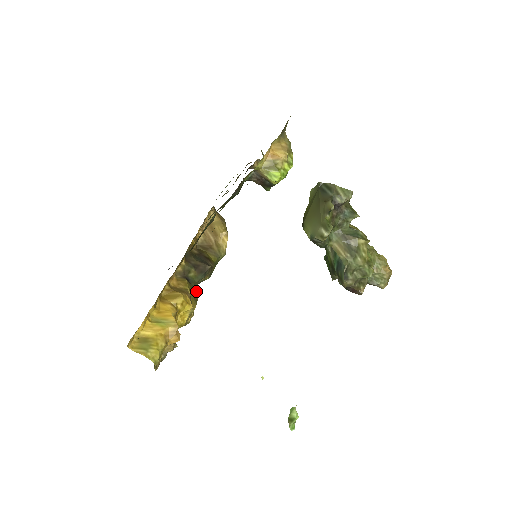
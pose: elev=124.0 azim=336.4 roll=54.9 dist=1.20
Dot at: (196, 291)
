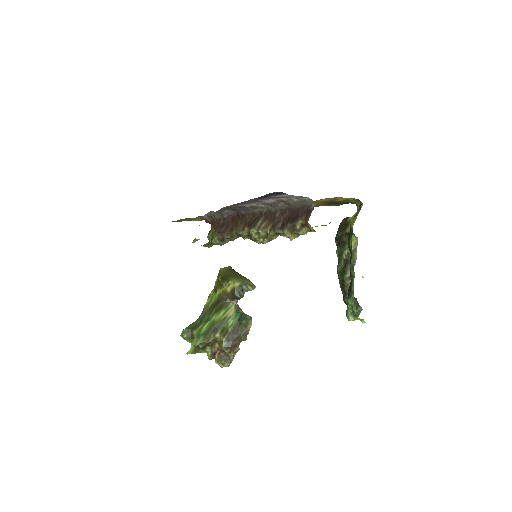
Dot at: occluded
